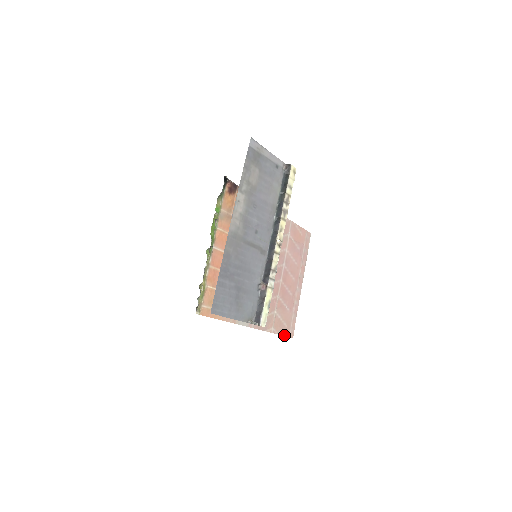
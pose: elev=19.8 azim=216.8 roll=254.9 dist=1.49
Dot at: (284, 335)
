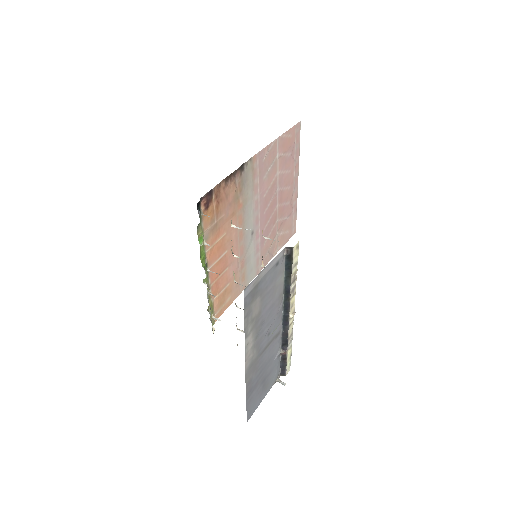
Dot at: (288, 240)
